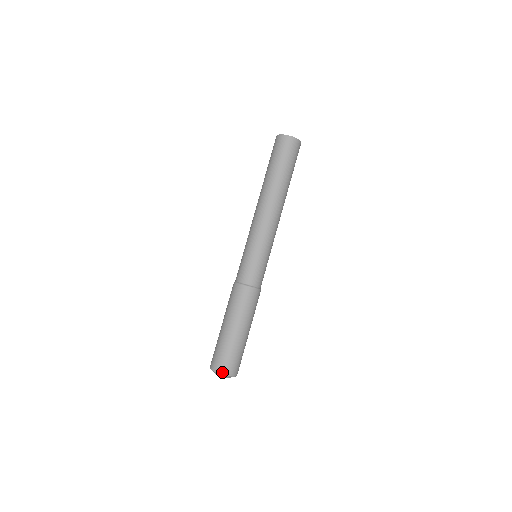
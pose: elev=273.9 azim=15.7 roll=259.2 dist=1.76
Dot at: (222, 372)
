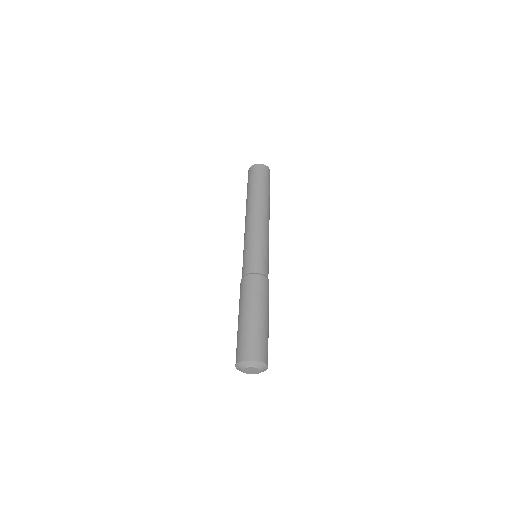
Dot at: (264, 361)
